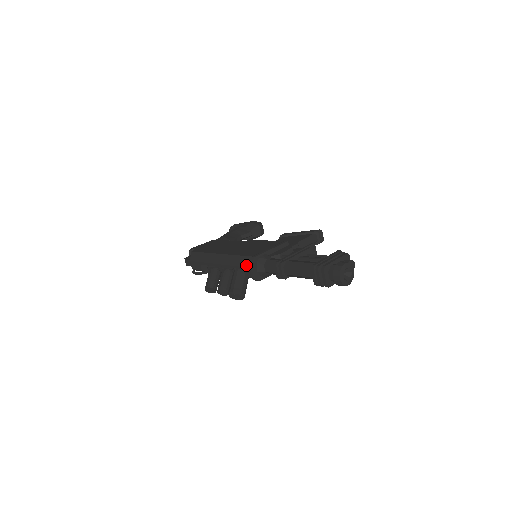
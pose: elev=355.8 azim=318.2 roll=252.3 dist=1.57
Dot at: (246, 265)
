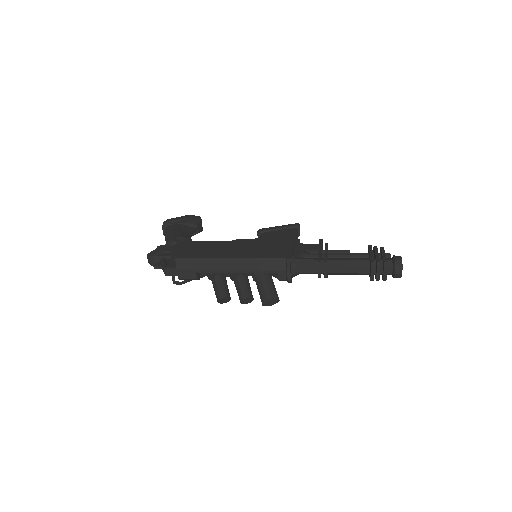
Dot at: (279, 268)
